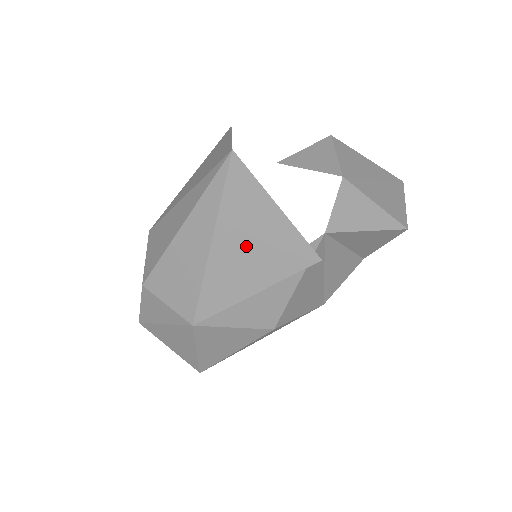
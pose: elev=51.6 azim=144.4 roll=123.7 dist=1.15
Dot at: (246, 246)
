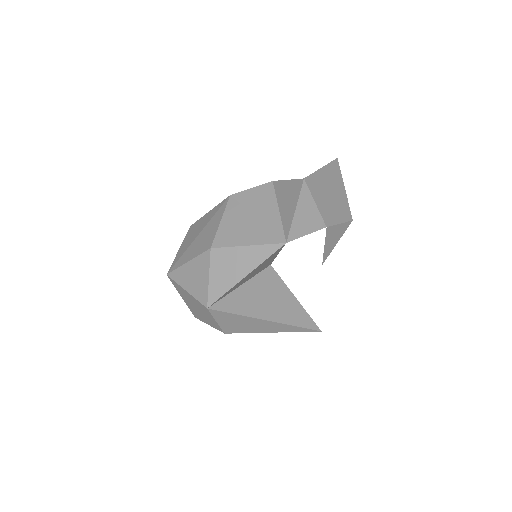
Dot at: occluded
